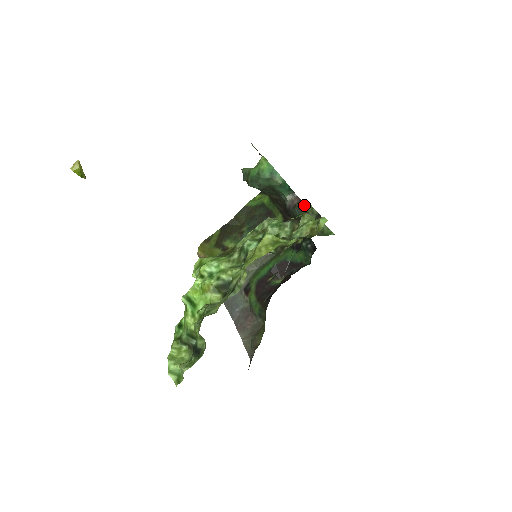
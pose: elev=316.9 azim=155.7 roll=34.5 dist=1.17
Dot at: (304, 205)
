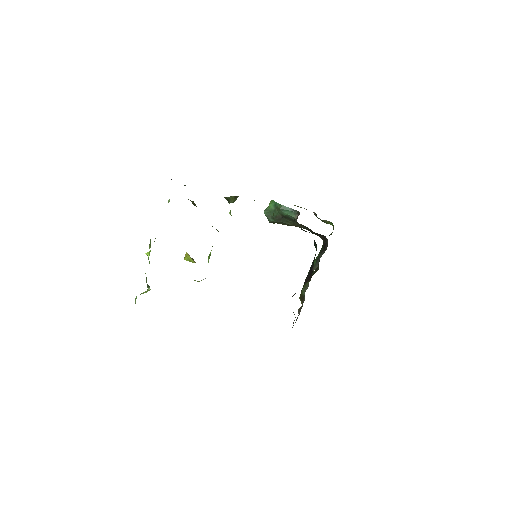
Dot at: occluded
